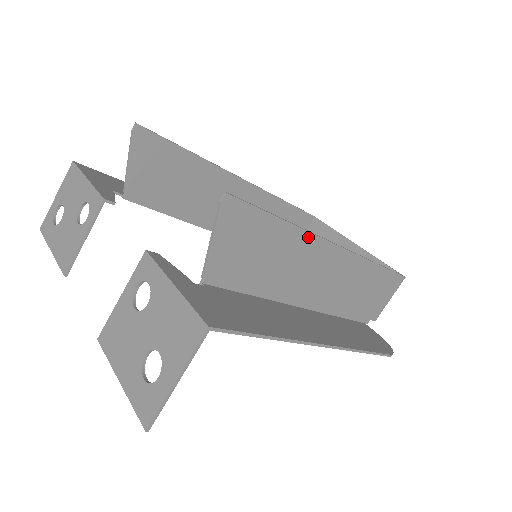
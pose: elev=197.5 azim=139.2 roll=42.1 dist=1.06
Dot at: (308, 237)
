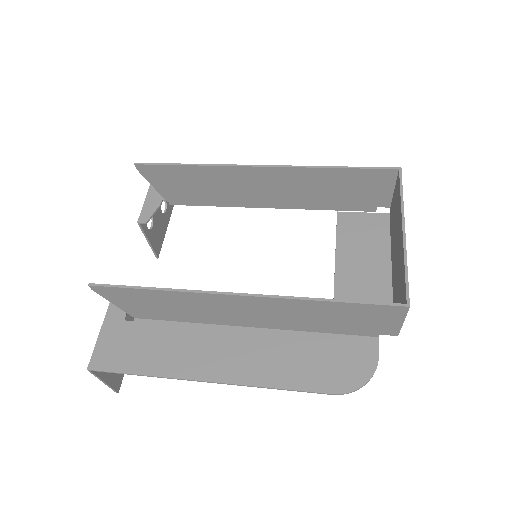
Dot at: (191, 294)
